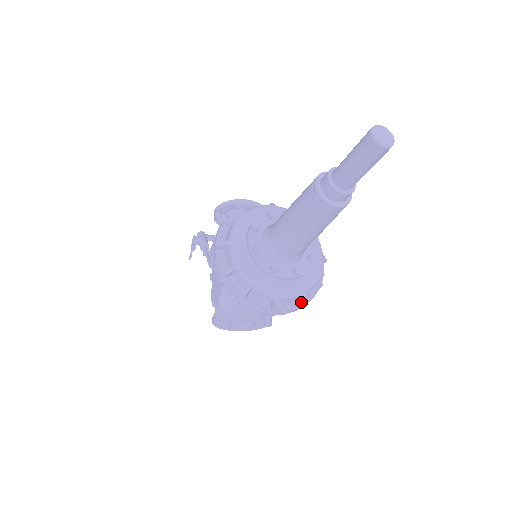
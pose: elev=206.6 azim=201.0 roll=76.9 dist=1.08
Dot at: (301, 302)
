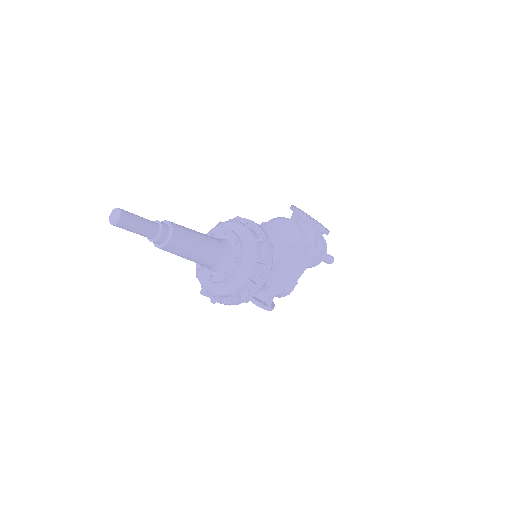
Dot at: (219, 300)
